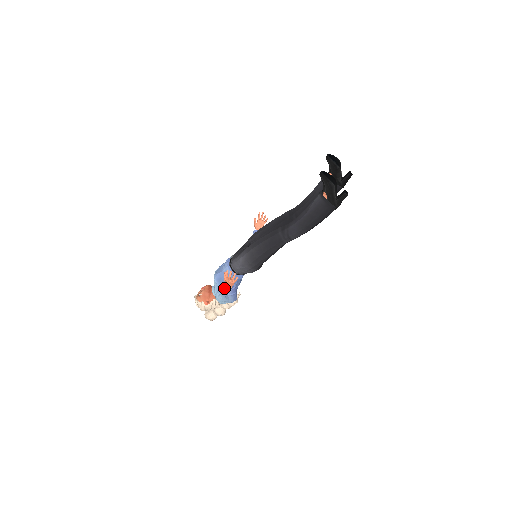
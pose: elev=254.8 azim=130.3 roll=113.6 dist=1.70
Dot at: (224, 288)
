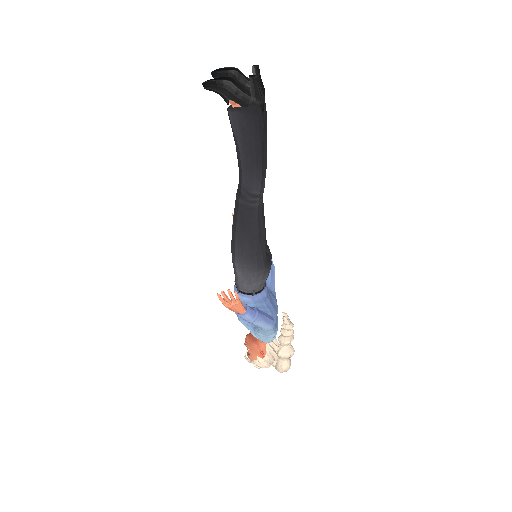
Dot at: occluded
